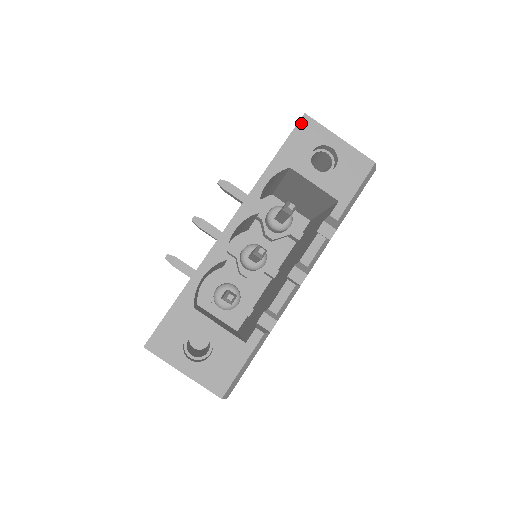
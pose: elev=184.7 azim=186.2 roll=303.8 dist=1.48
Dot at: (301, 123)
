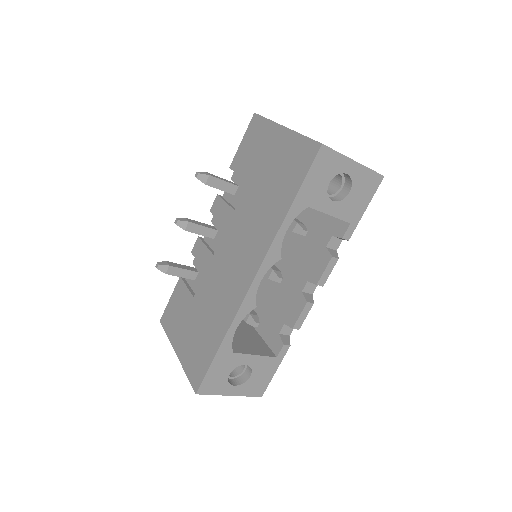
Dot at: (319, 156)
